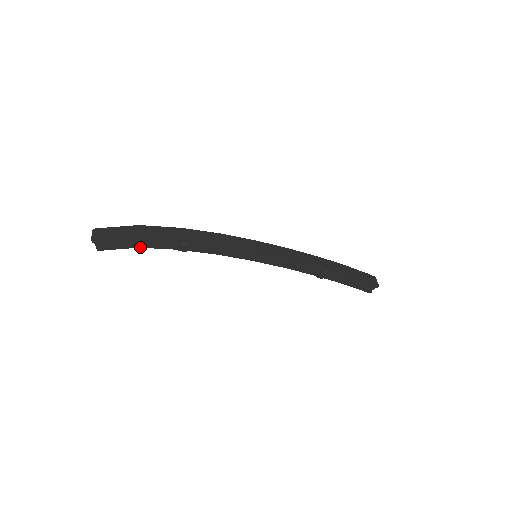
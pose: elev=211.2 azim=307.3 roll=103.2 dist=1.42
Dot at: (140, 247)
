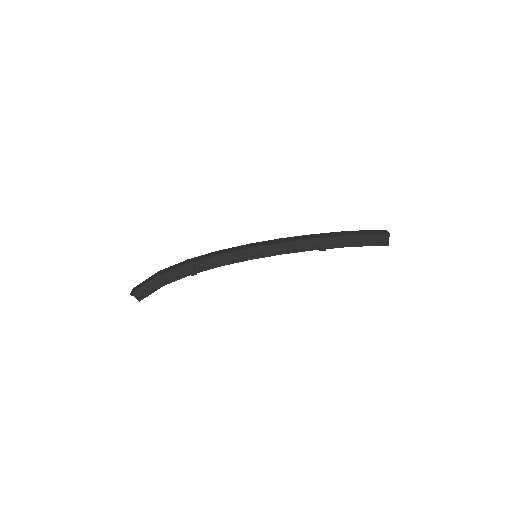
Dot at: (164, 285)
